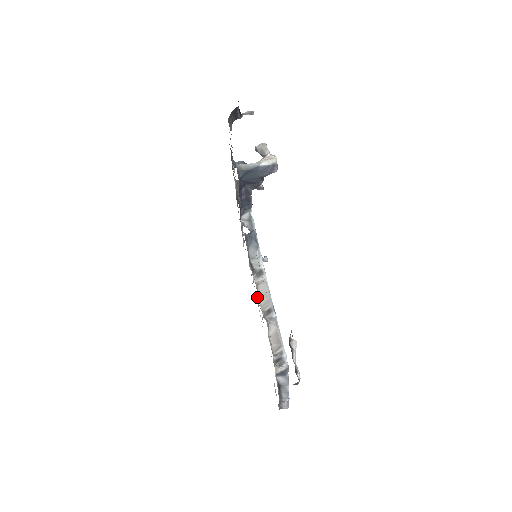
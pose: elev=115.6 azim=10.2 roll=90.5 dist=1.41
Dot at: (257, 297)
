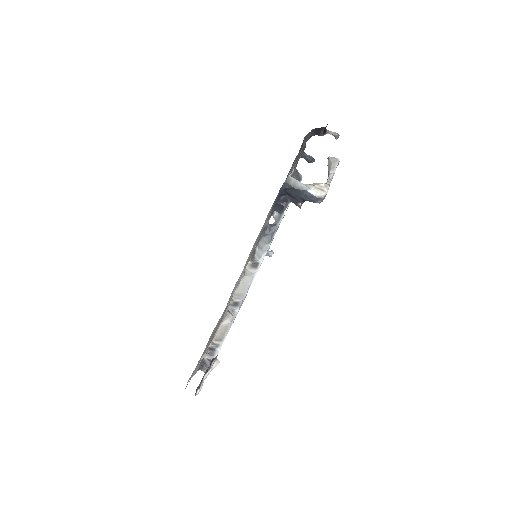
Dot at: occluded
